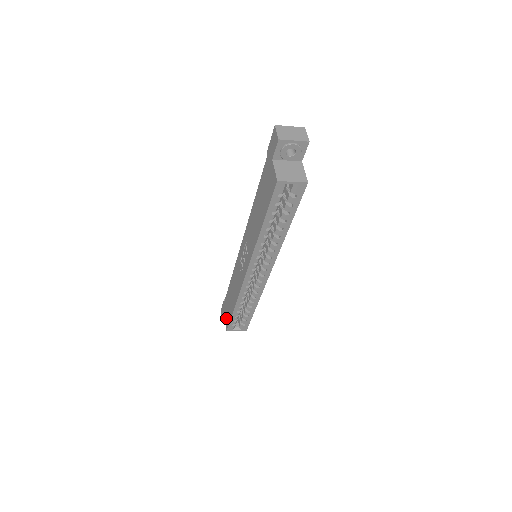
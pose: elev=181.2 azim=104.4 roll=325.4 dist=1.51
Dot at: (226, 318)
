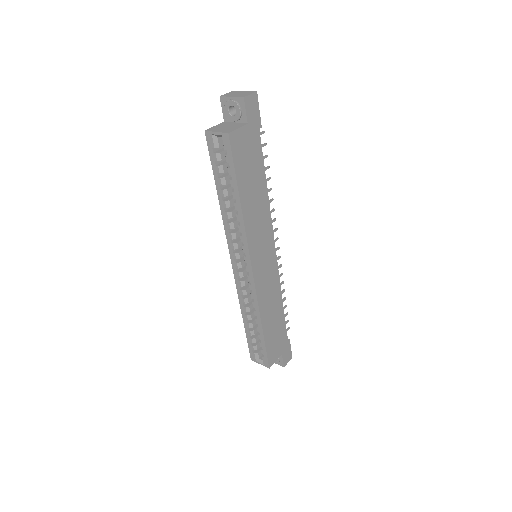
Dot at: occluded
